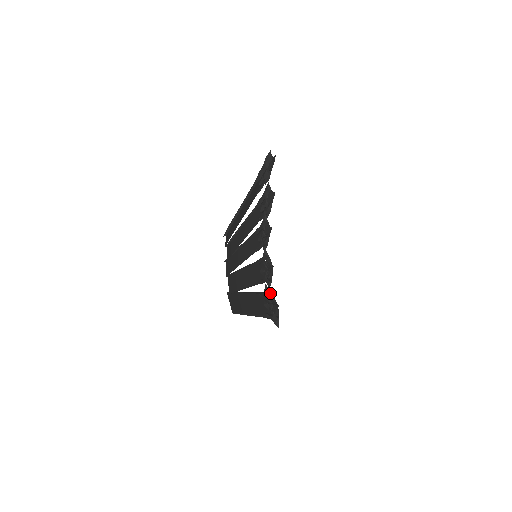
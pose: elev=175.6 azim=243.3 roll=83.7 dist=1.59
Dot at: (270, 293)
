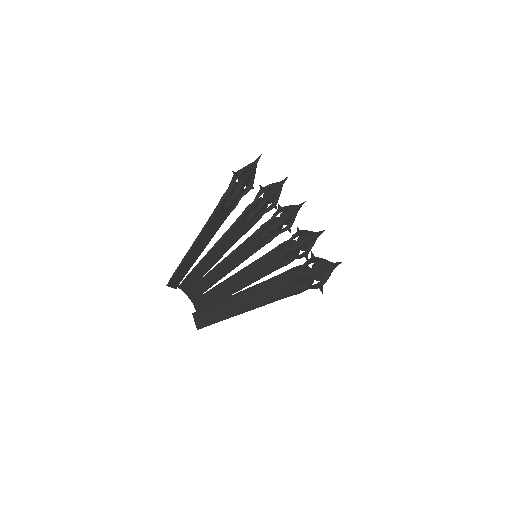
Dot at: (315, 260)
